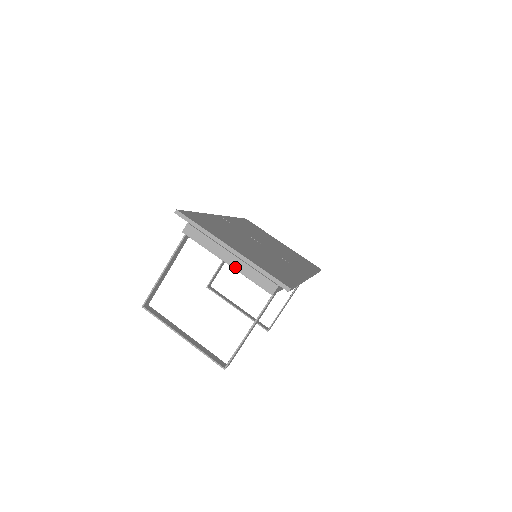
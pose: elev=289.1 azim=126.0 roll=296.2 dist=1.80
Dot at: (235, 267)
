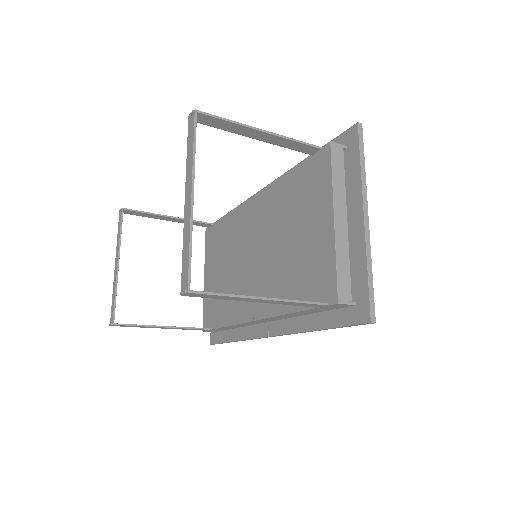
Dot at: (337, 233)
